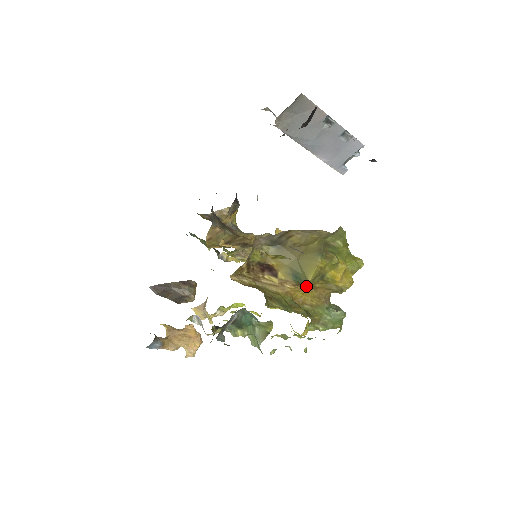
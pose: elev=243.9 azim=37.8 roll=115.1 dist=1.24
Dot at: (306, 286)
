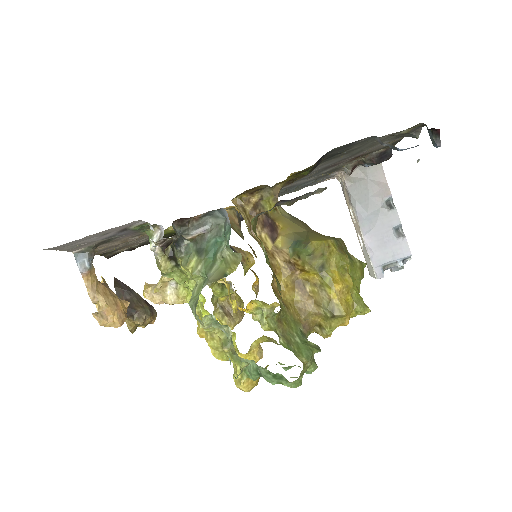
Dot at: (296, 279)
